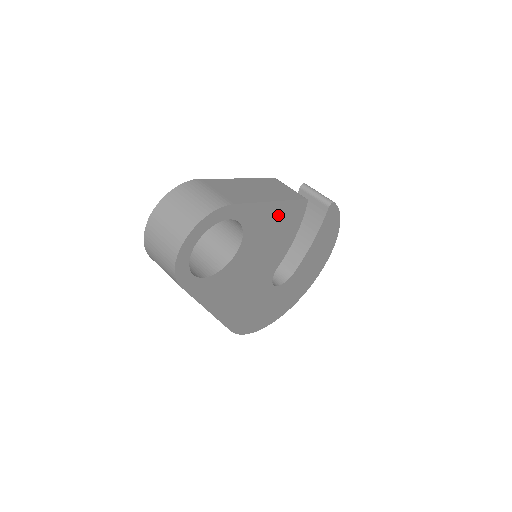
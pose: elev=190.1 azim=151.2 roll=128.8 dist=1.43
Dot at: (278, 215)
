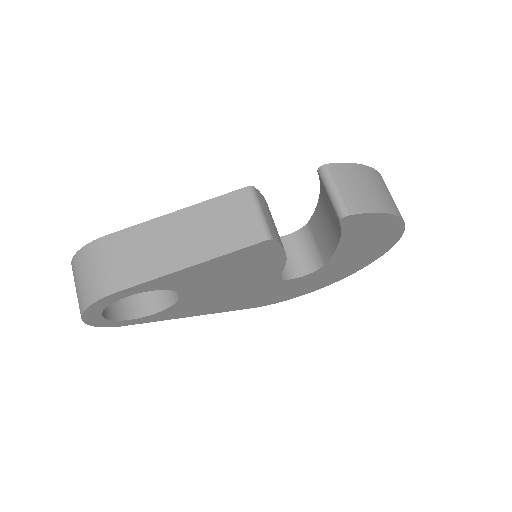
Dot at: (220, 264)
